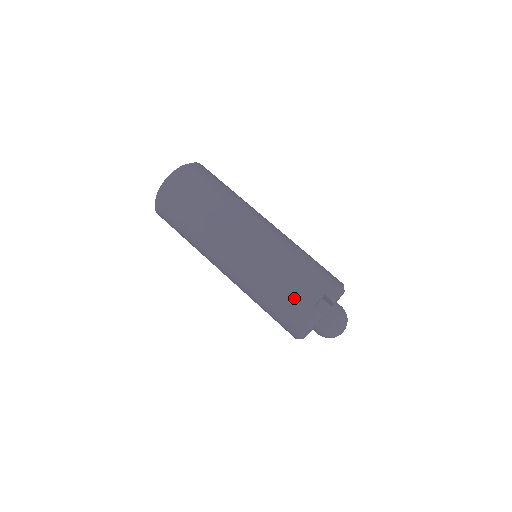
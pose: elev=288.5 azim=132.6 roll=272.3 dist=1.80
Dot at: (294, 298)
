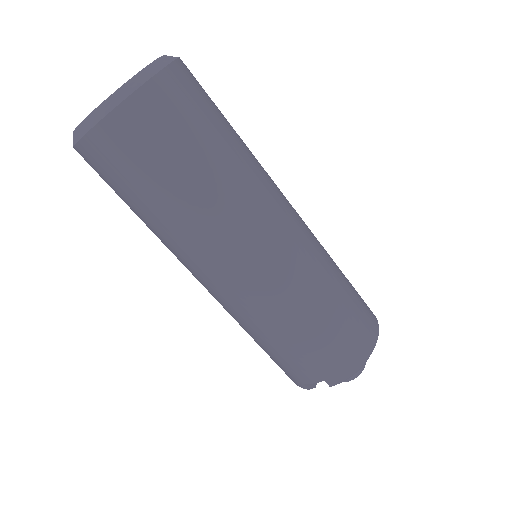
Dot at: (281, 365)
